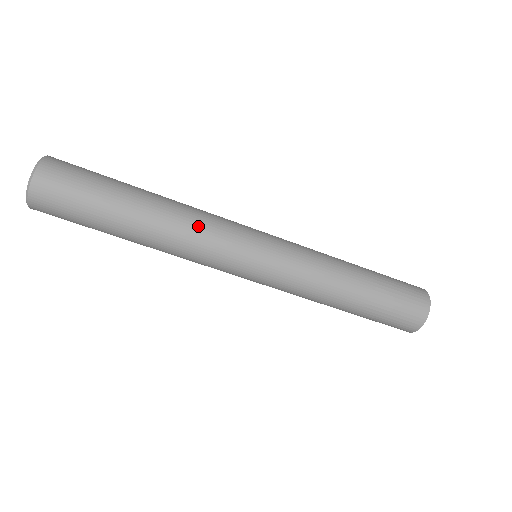
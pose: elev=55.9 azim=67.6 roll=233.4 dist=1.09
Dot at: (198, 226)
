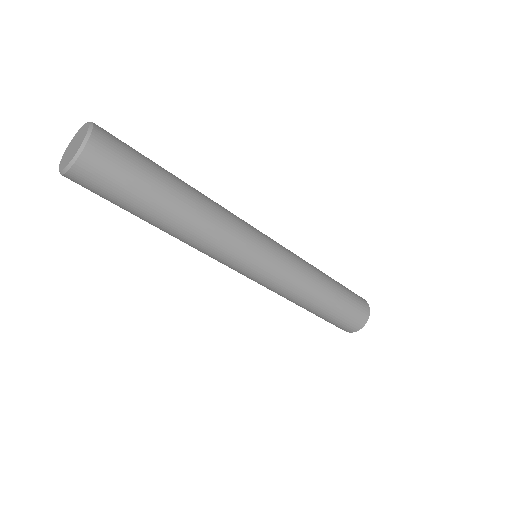
Dot at: (223, 232)
